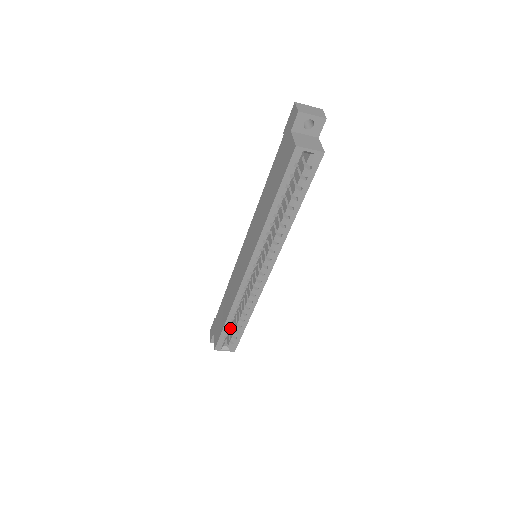
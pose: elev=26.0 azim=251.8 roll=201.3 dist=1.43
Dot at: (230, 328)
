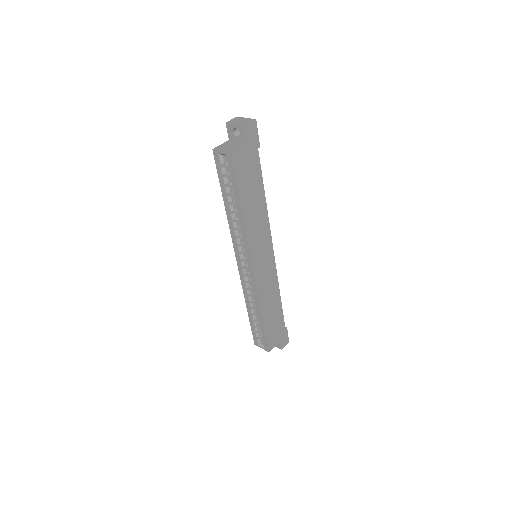
Dot at: (256, 324)
